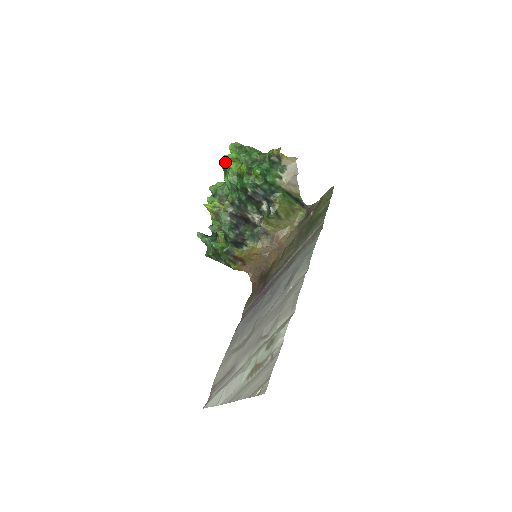
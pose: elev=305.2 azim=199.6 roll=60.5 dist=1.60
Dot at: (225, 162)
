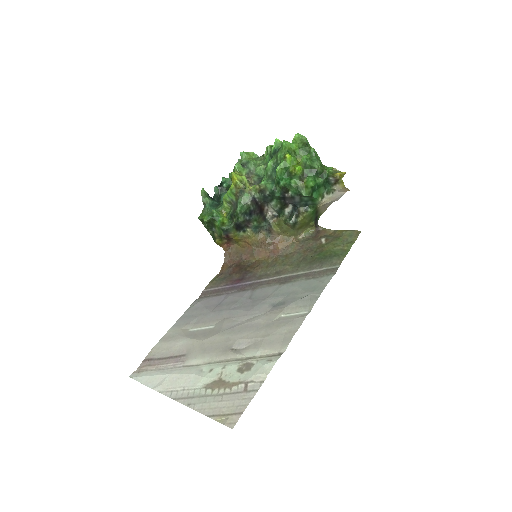
Dot at: (279, 145)
